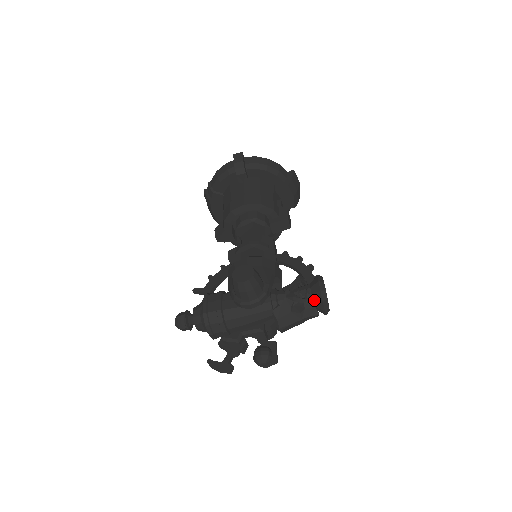
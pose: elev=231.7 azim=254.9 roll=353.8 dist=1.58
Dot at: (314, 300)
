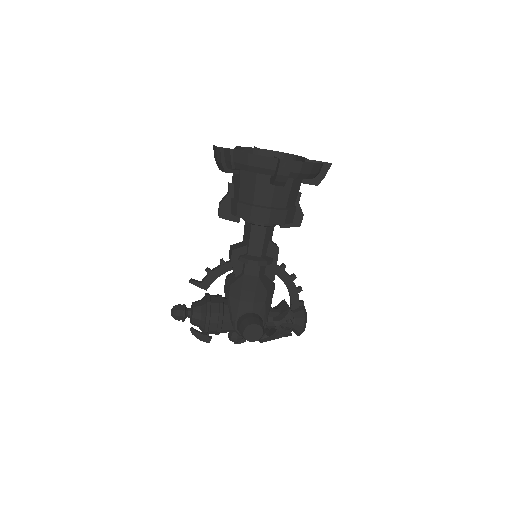
Dot at: (293, 331)
